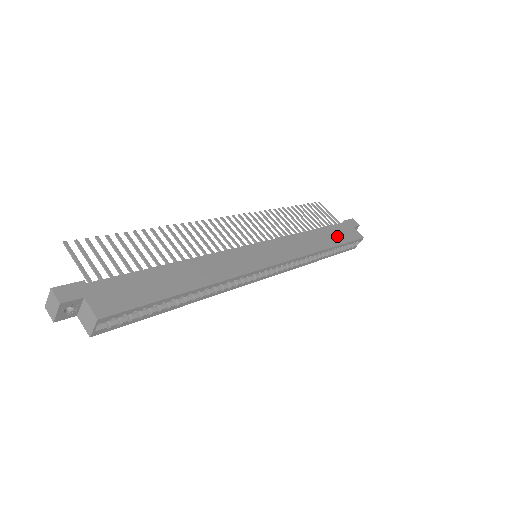
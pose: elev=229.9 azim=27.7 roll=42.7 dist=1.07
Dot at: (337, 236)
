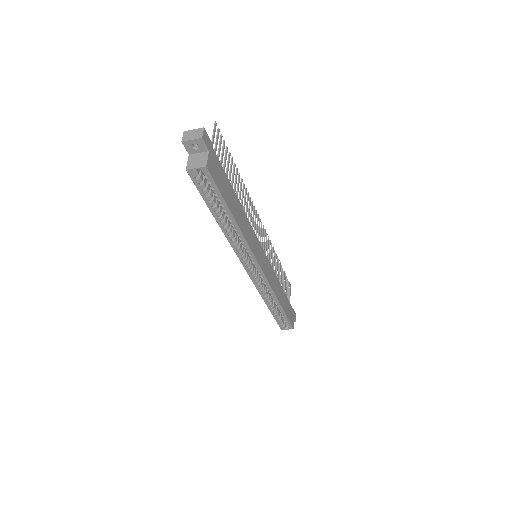
Dot at: (287, 308)
